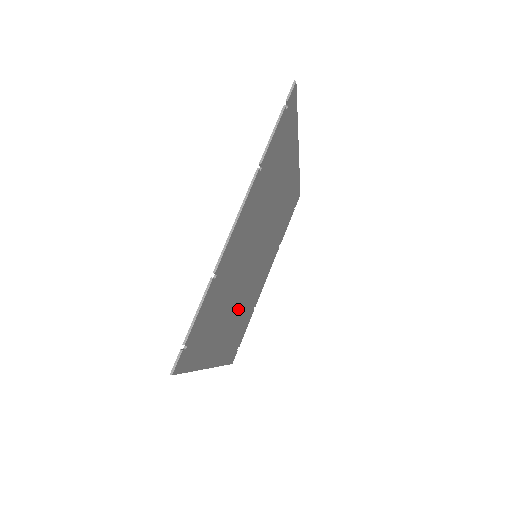
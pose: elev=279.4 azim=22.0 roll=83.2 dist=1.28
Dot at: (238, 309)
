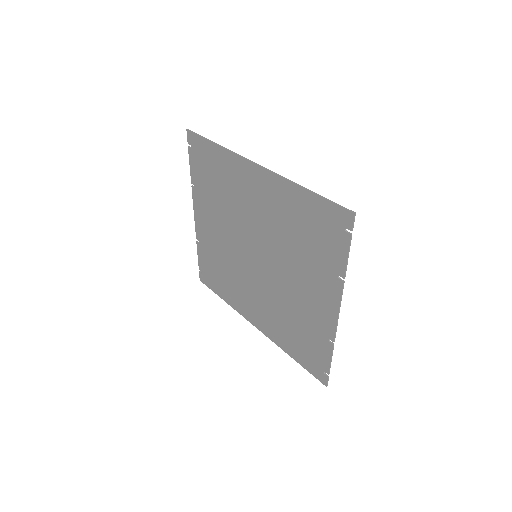
Dot at: (246, 284)
